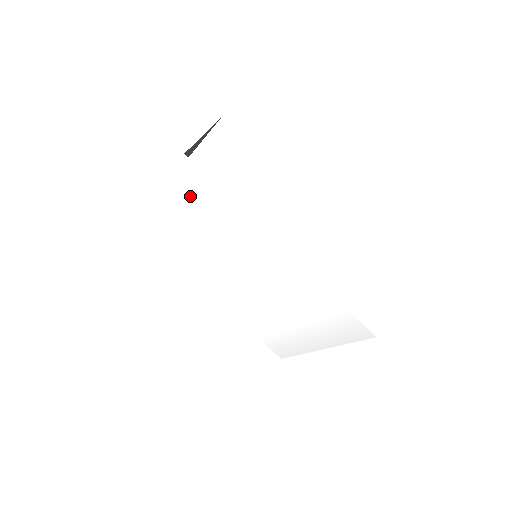
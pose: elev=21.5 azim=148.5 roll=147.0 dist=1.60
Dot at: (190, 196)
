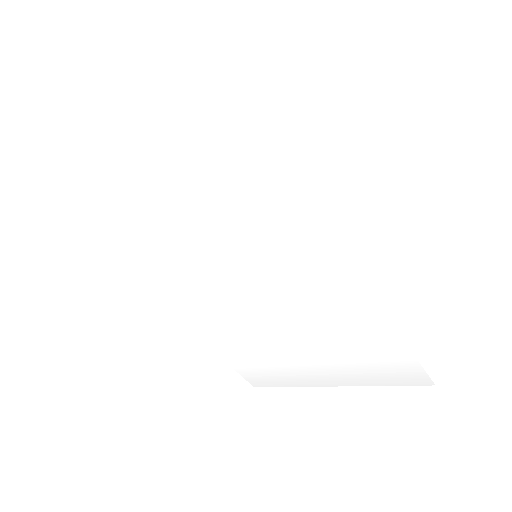
Dot at: (190, 158)
